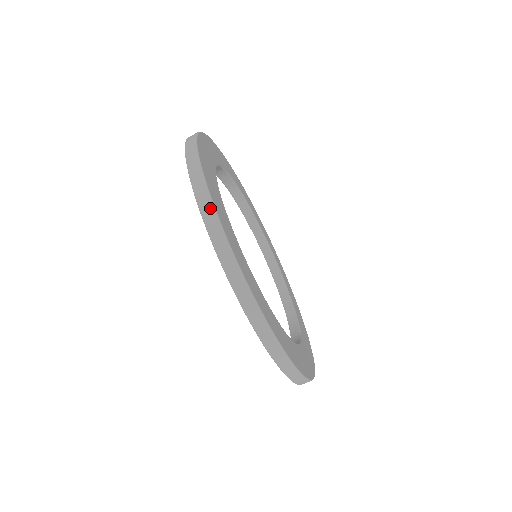
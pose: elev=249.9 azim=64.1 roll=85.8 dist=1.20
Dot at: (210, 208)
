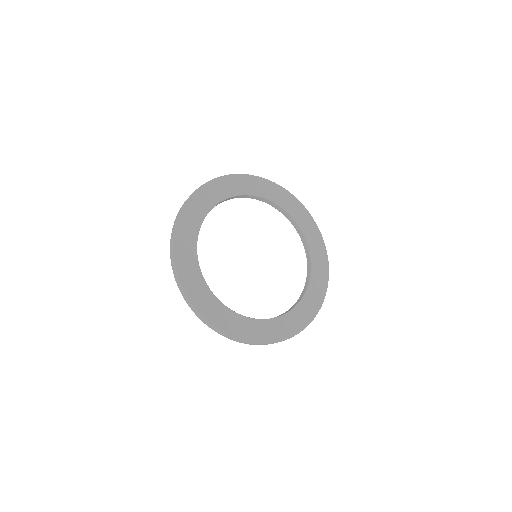
Dot at: (178, 282)
